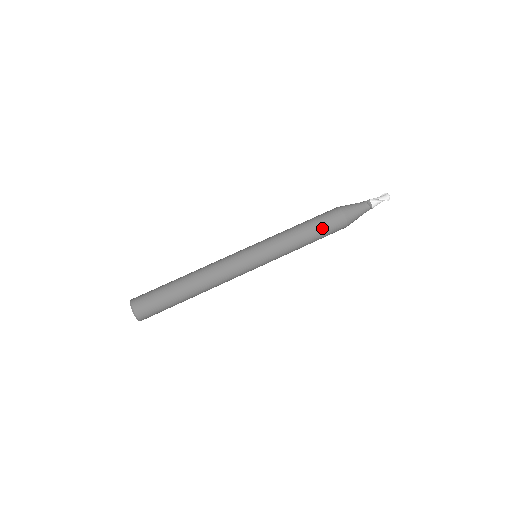
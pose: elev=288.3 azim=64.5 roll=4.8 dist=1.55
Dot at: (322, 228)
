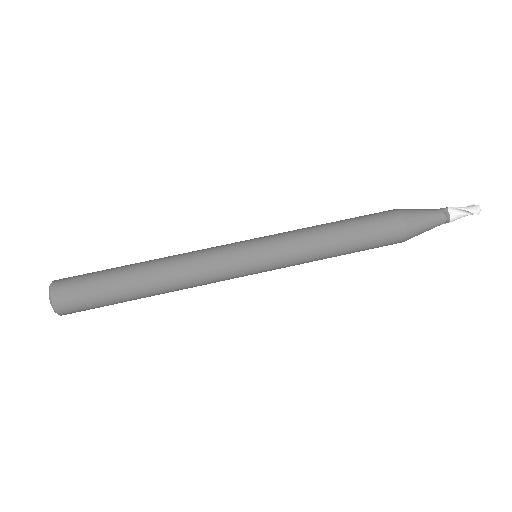
Dot at: (365, 233)
